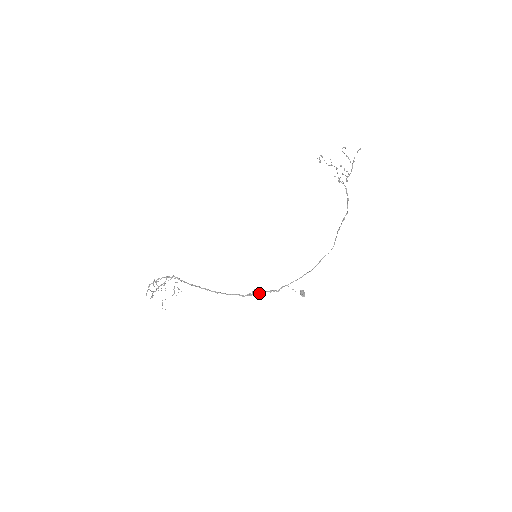
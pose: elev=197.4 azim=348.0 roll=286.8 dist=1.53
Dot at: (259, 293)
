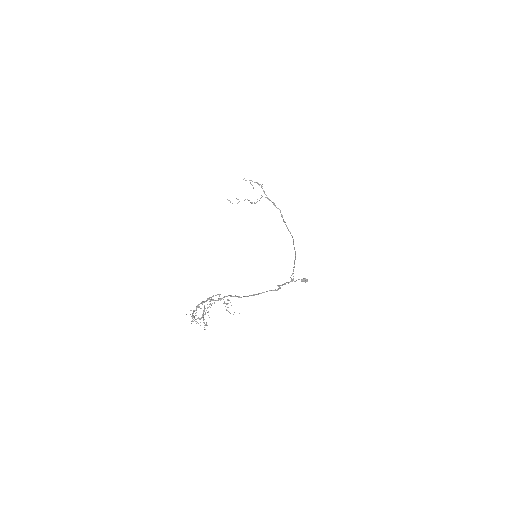
Dot at: occluded
